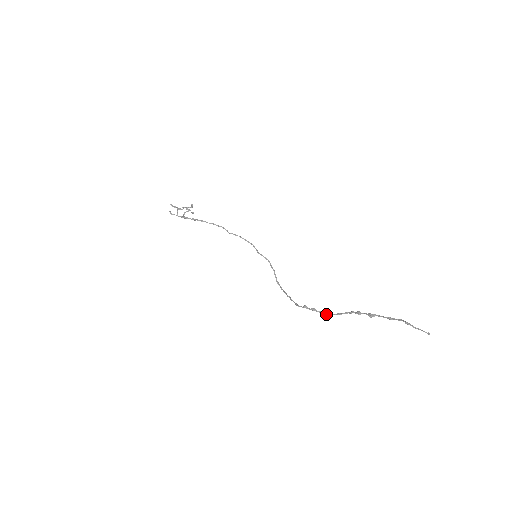
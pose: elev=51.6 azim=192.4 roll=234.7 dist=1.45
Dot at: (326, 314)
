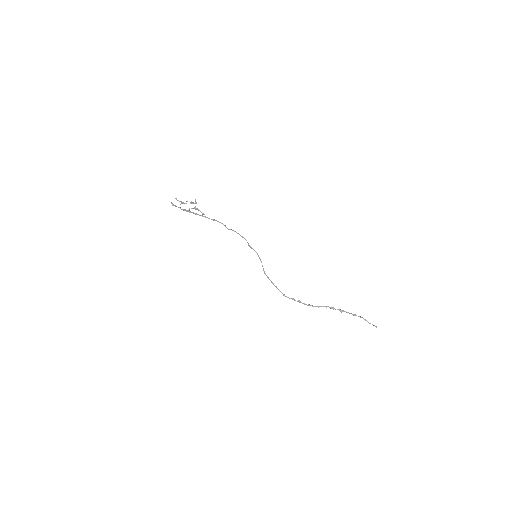
Dot at: occluded
